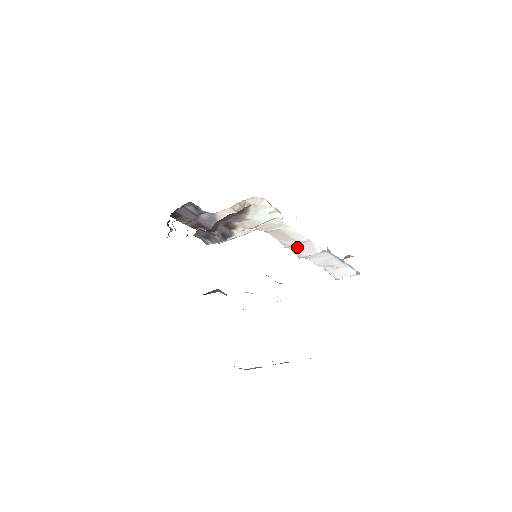
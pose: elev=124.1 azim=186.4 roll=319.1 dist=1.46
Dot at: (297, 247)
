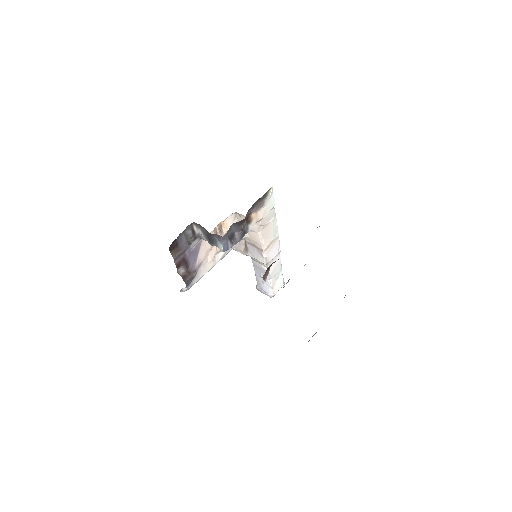
Dot at: (270, 248)
